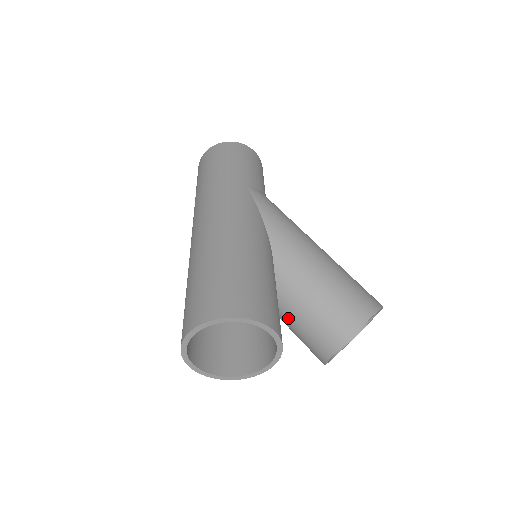
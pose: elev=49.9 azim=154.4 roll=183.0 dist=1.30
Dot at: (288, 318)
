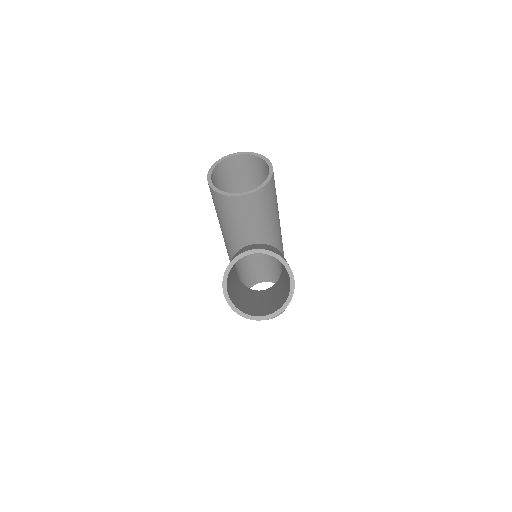
Dot at: occluded
